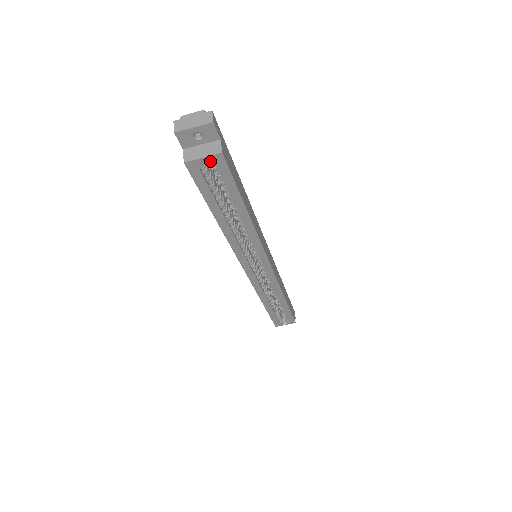
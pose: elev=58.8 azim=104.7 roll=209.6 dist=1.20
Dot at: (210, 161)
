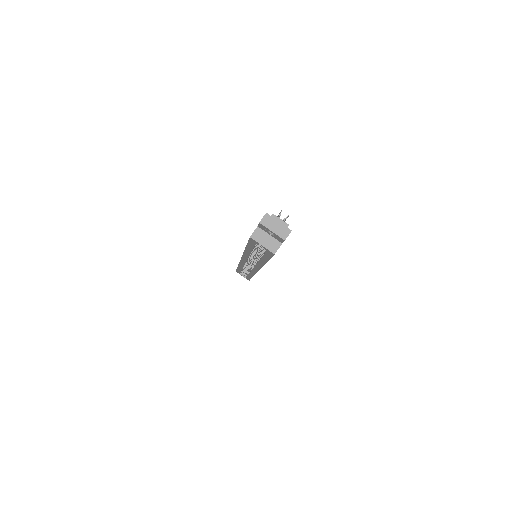
Dot at: (265, 247)
